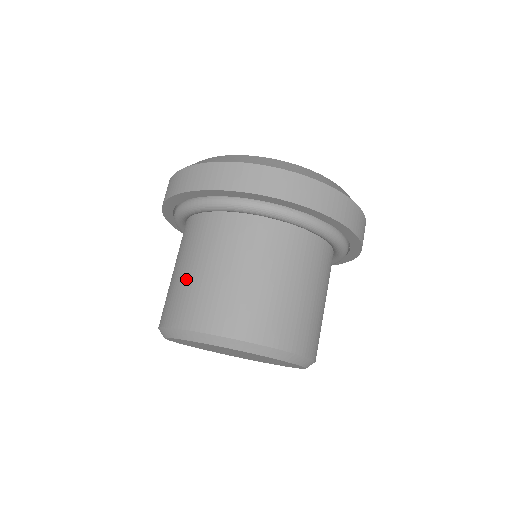
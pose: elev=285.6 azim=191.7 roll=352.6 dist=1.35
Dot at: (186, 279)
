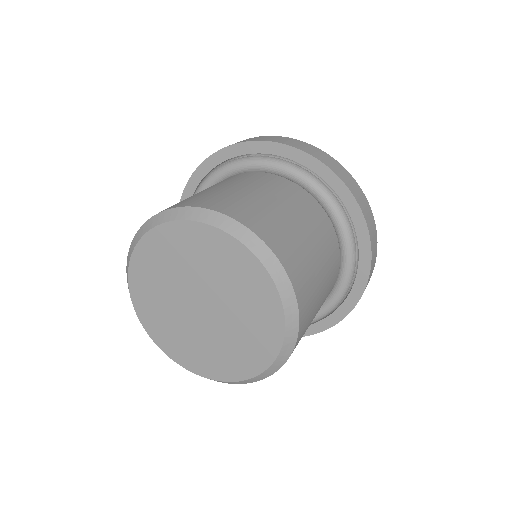
Dot at: occluded
